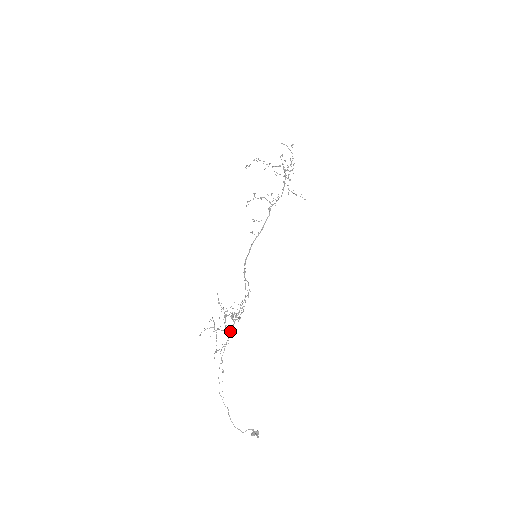
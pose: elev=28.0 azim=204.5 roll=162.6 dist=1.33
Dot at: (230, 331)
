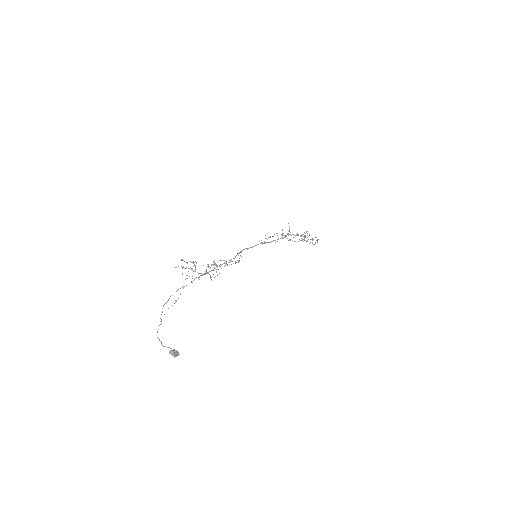
Dot at: (205, 273)
